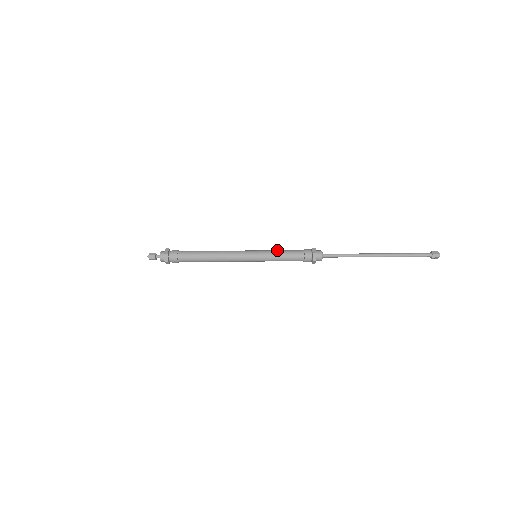
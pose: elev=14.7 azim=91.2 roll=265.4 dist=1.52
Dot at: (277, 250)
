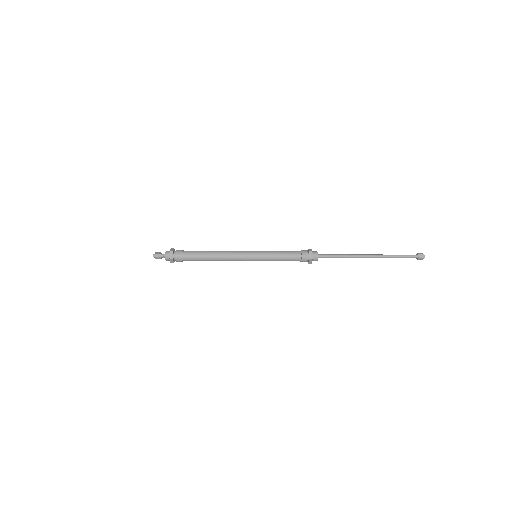
Dot at: occluded
